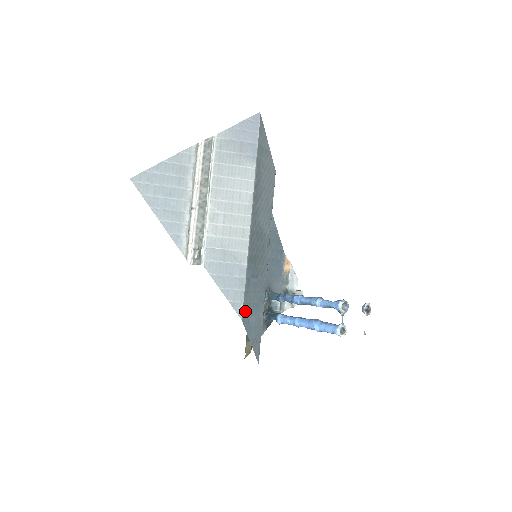
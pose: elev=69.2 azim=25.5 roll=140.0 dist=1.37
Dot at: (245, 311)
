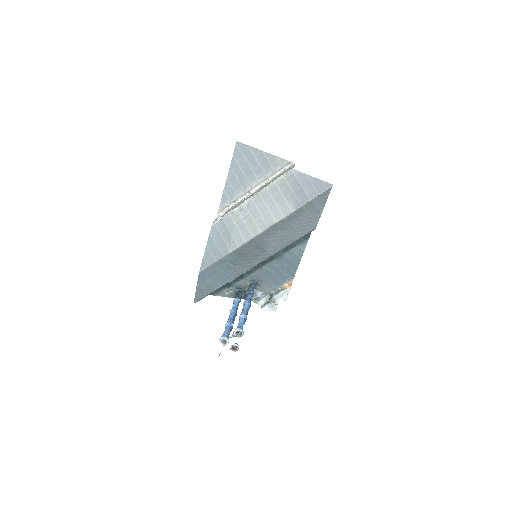
Dot at: (207, 271)
